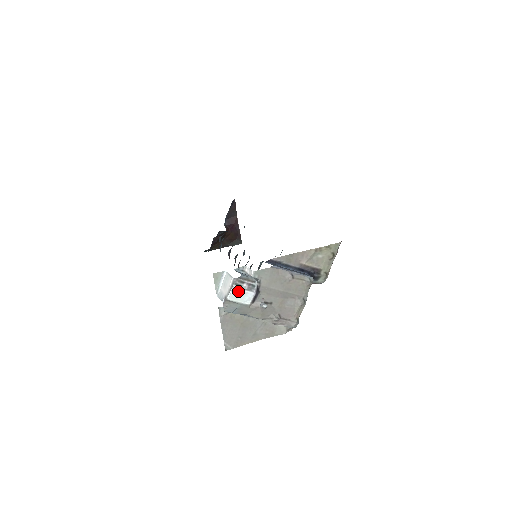
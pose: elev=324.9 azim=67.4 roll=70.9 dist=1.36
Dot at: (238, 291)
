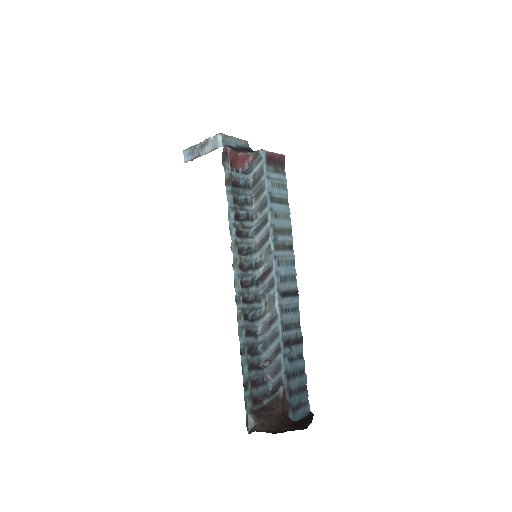
Dot at: occluded
